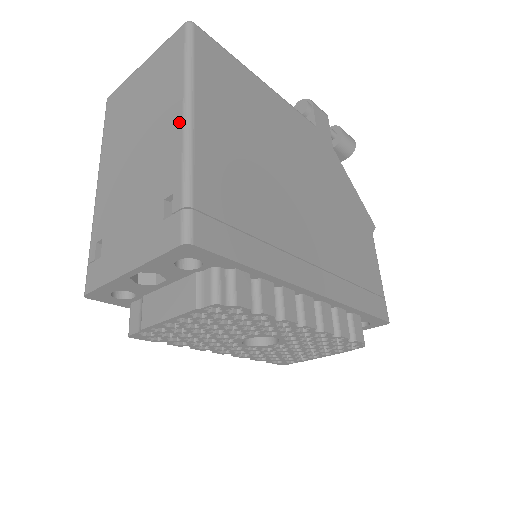
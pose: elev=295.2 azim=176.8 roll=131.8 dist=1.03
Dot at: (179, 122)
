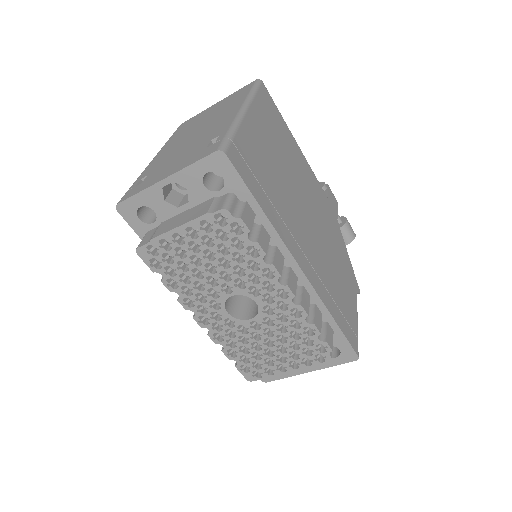
Dot at: (236, 110)
